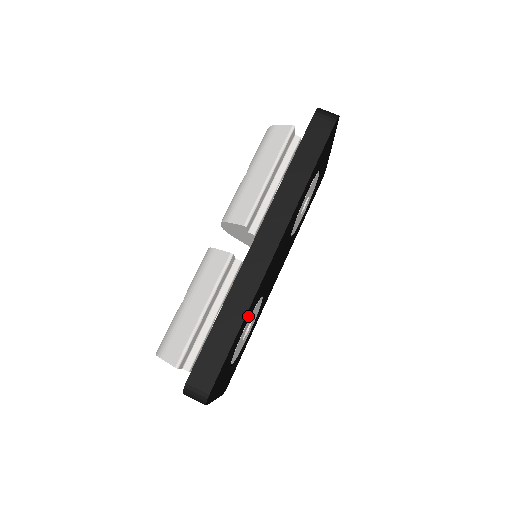
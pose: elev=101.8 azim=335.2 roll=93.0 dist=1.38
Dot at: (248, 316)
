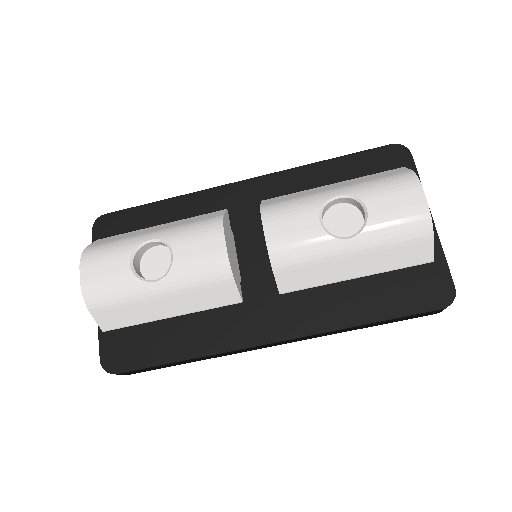
Dot at: occluded
